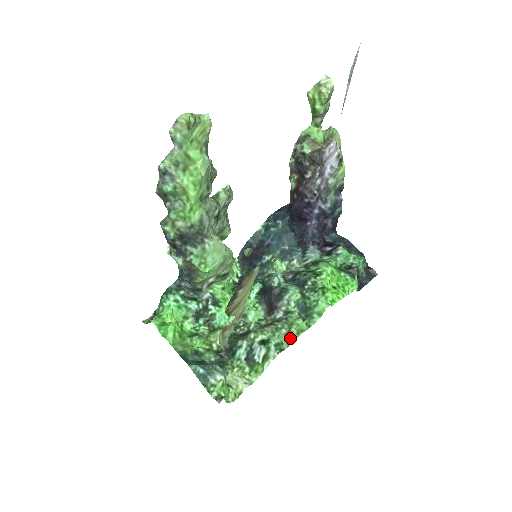
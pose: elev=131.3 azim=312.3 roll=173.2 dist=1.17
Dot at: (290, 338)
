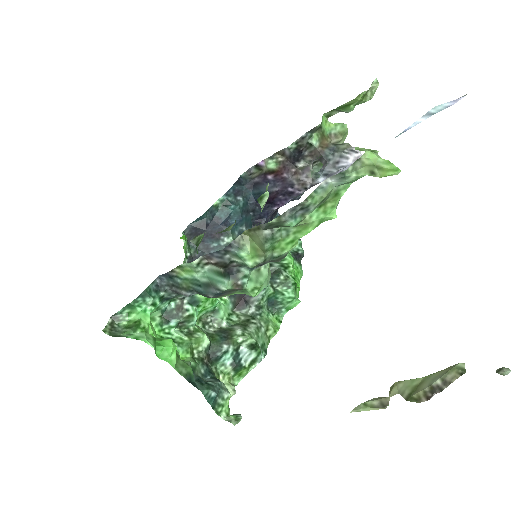
Dot at: (268, 336)
